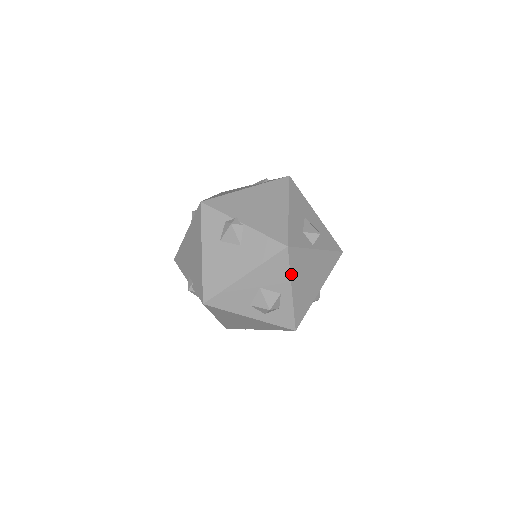
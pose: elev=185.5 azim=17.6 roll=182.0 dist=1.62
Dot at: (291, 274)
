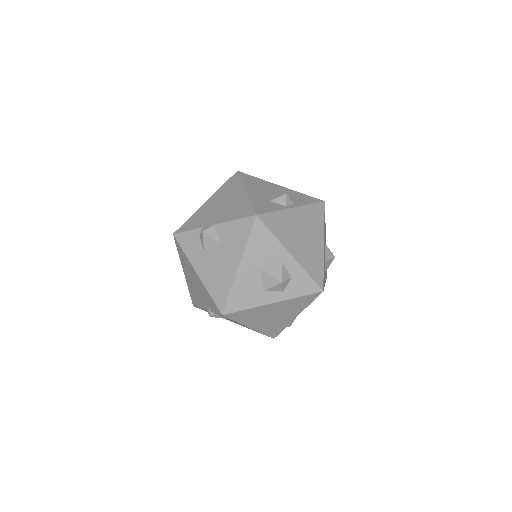
Dot at: (278, 239)
